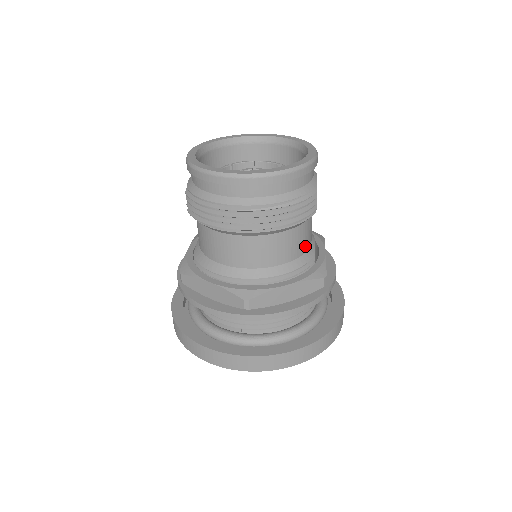
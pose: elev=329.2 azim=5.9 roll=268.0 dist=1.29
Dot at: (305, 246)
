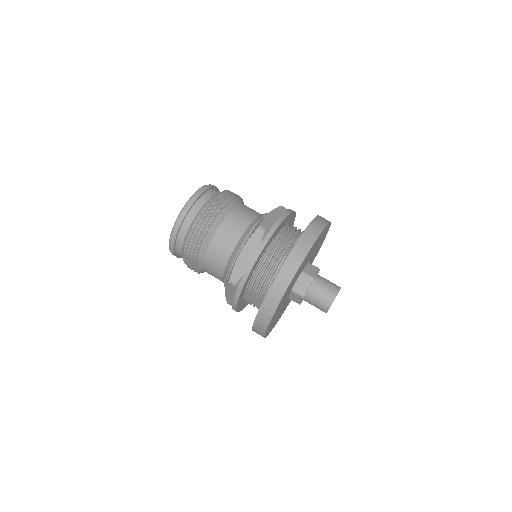
Dot at: occluded
